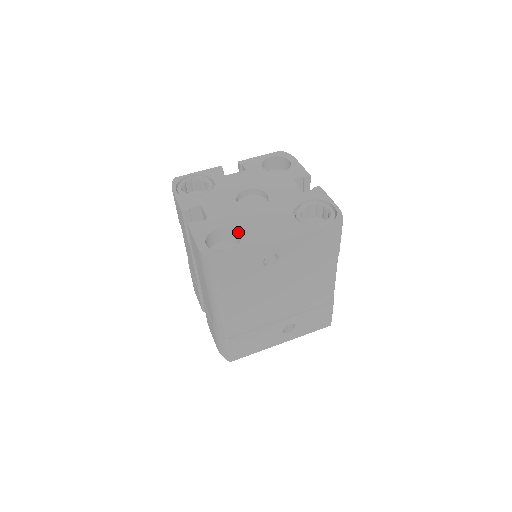
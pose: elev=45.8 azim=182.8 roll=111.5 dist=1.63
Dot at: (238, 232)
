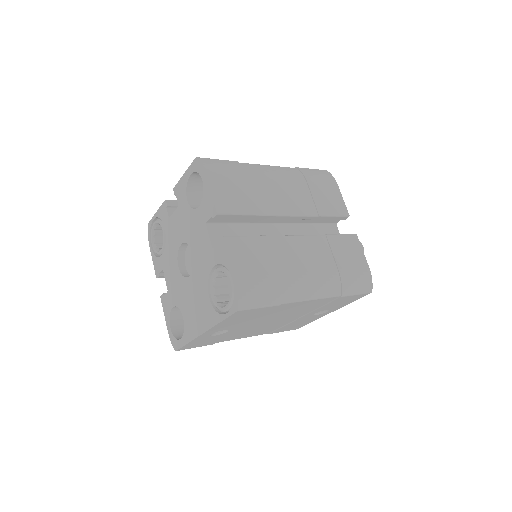
Dot at: (182, 314)
